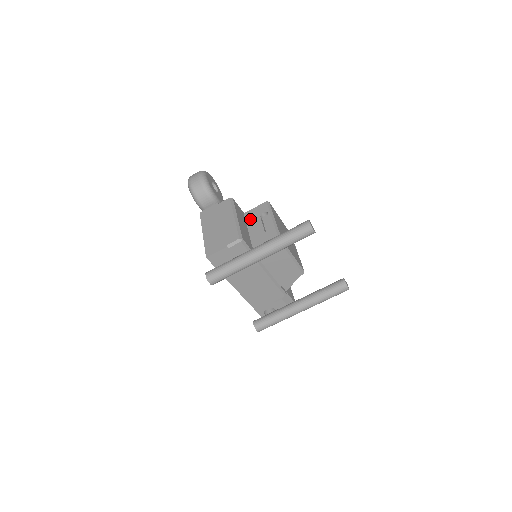
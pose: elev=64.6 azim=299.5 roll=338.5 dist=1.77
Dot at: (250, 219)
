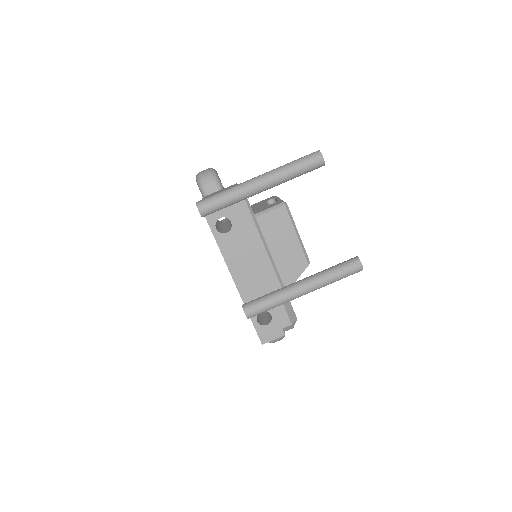
Dot at: (255, 205)
